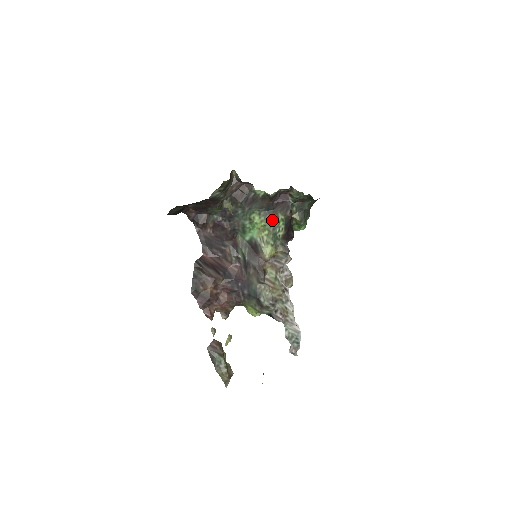
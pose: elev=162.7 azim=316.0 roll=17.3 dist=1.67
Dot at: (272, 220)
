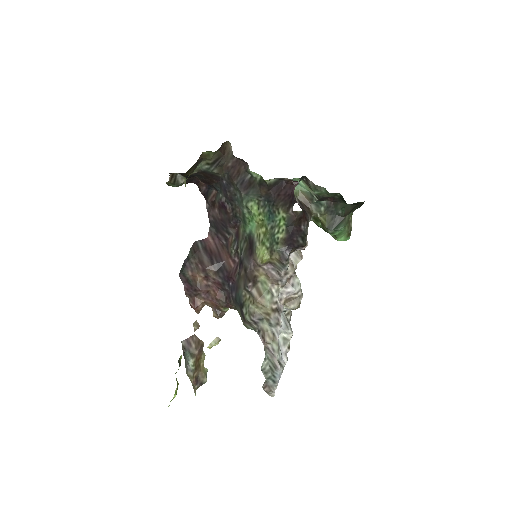
Dot at: (271, 215)
